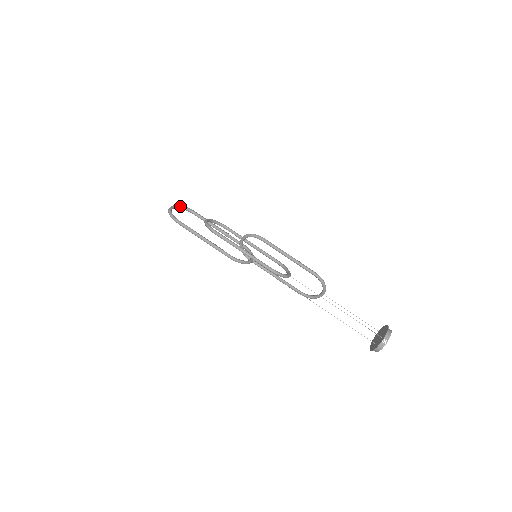
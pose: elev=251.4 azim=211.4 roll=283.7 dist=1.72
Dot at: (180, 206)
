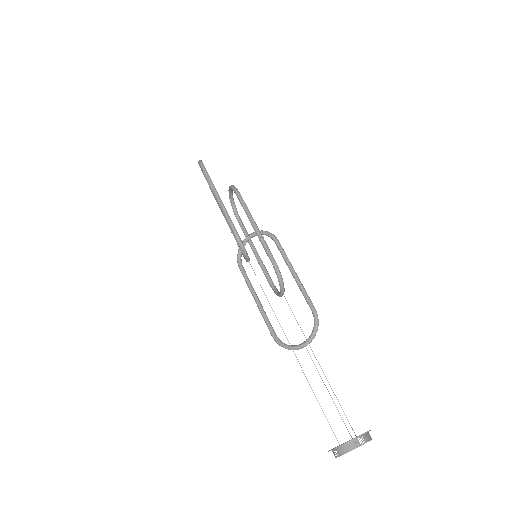
Dot at: occluded
